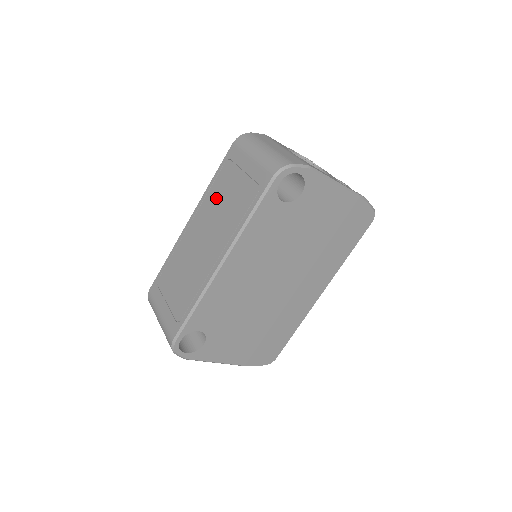
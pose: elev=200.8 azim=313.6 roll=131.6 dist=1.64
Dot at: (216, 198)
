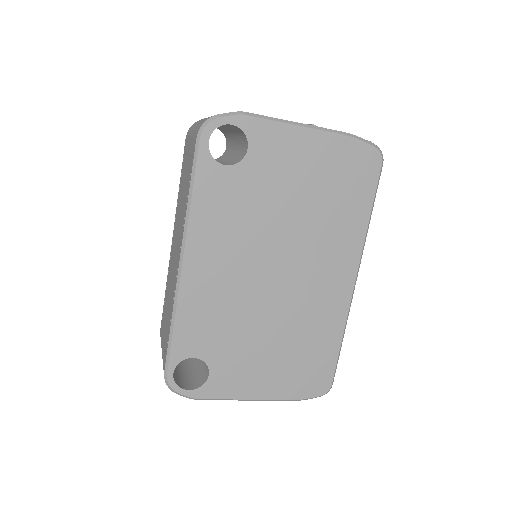
Dot at: (180, 199)
